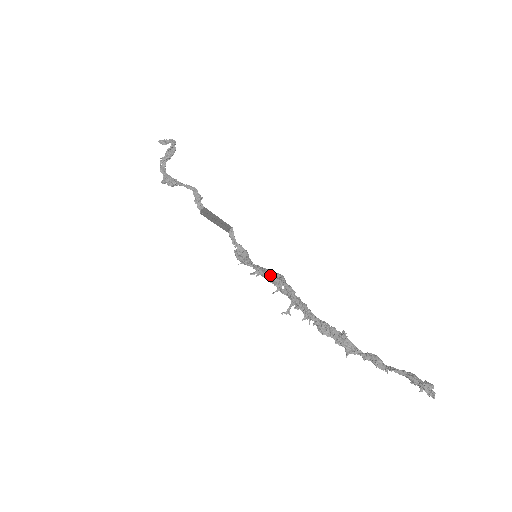
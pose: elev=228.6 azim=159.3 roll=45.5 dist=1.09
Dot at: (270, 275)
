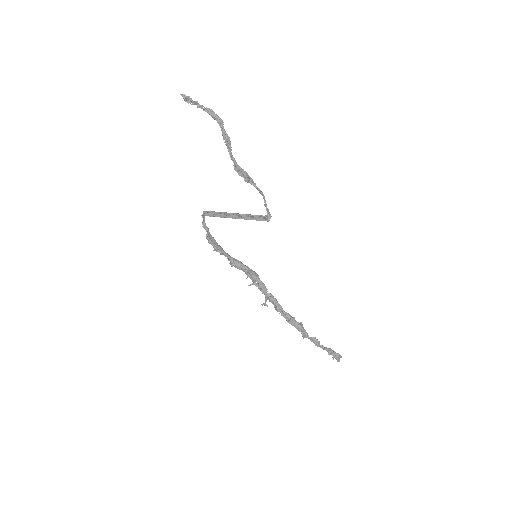
Dot at: (248, 270)
